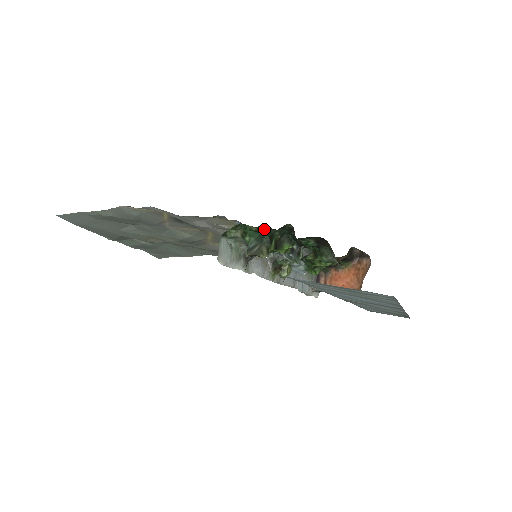
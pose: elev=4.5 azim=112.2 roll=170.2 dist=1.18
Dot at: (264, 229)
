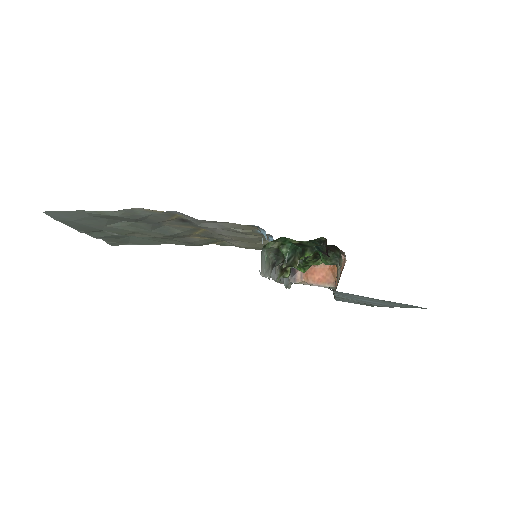
Dot at: (305, 243)
